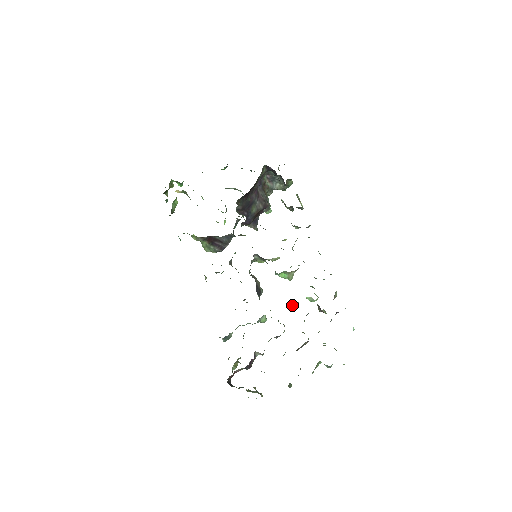
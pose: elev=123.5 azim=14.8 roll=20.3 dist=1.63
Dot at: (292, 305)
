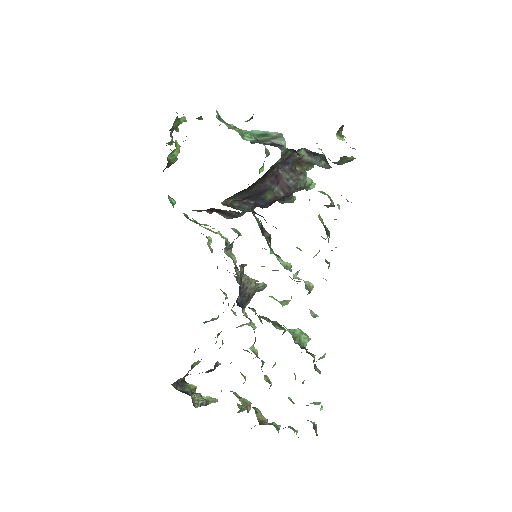
Dot at: occluded
